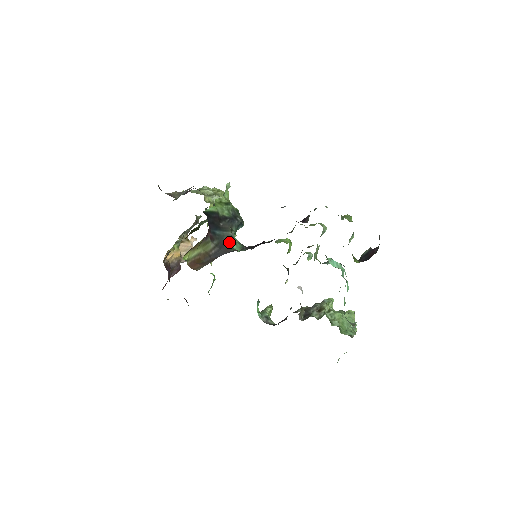
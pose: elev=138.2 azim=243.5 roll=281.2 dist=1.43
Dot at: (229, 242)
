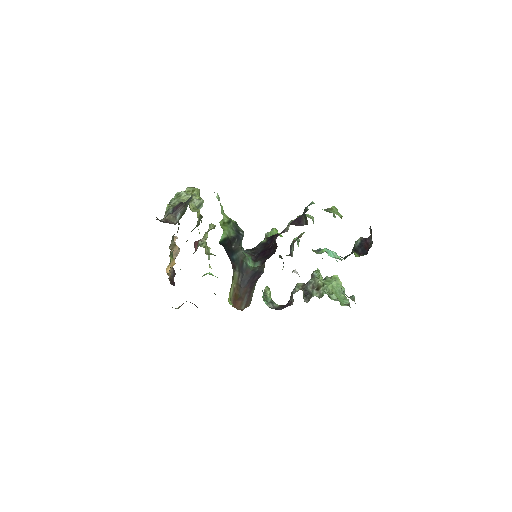
Dot at: (244, 261)
